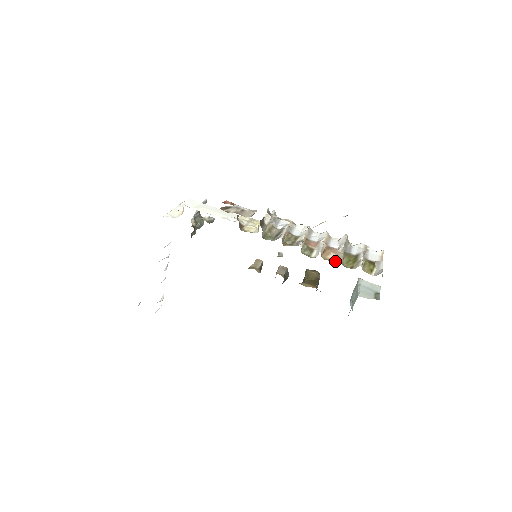
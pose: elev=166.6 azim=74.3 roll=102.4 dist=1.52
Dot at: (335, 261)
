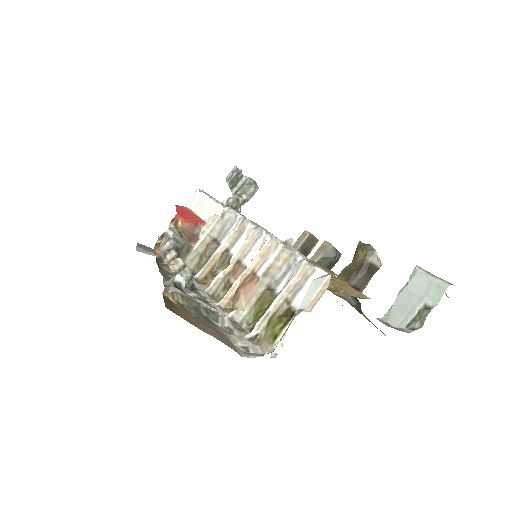
Dot at: (237, 316)
